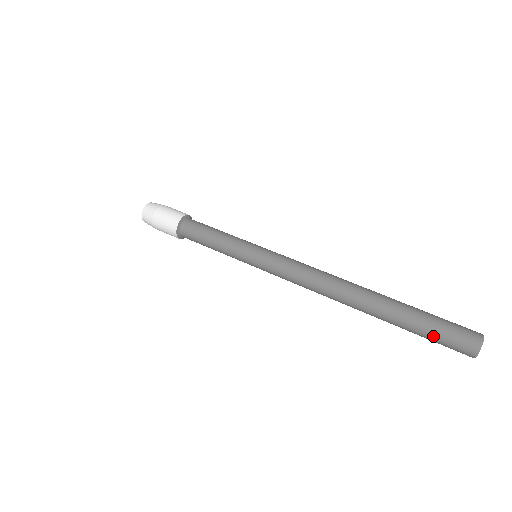
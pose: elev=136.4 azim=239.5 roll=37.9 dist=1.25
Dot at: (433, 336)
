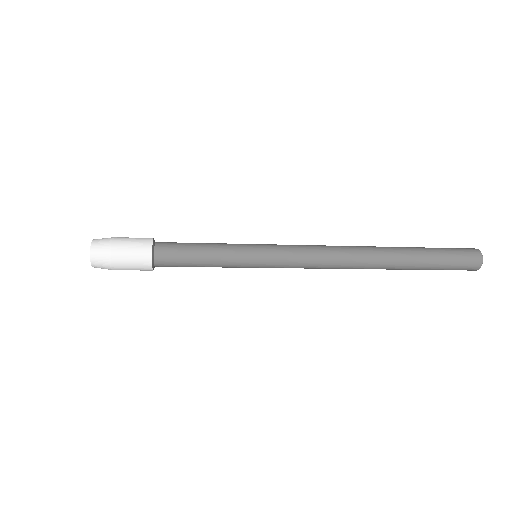
Dot at: (448, 260)
